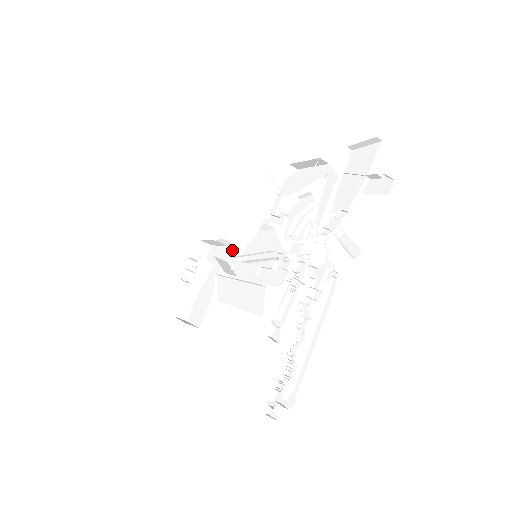
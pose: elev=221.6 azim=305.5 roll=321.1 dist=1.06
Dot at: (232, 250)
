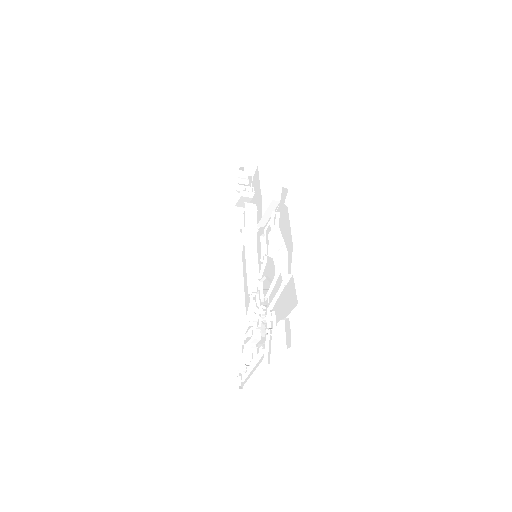
Dot at: (260, 203)
